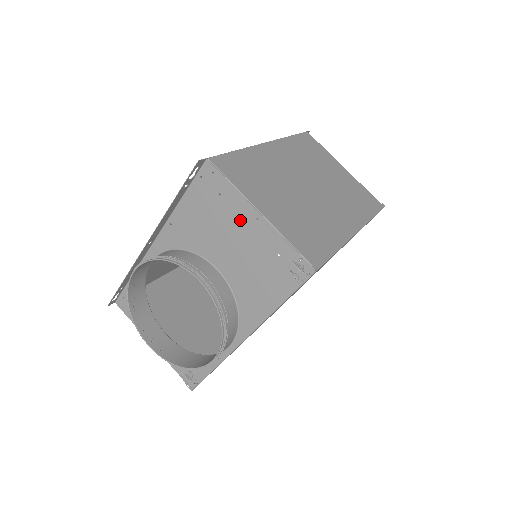
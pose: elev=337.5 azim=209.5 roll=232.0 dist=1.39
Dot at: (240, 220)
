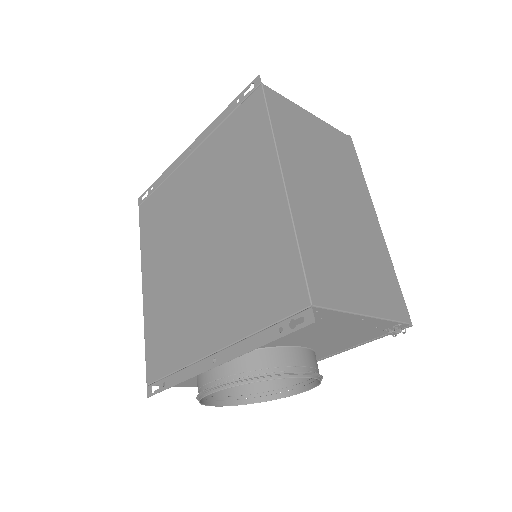
Dot at: (341, 324)
